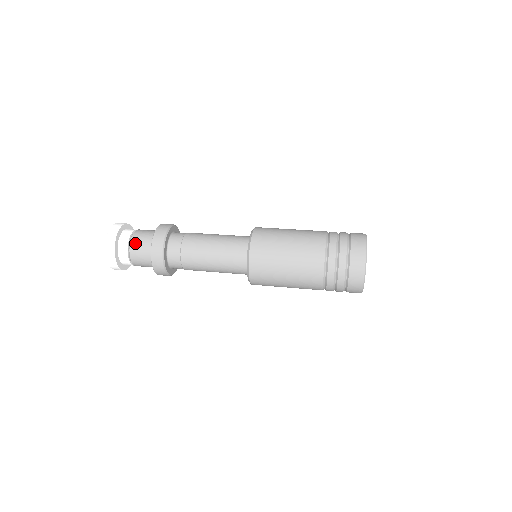
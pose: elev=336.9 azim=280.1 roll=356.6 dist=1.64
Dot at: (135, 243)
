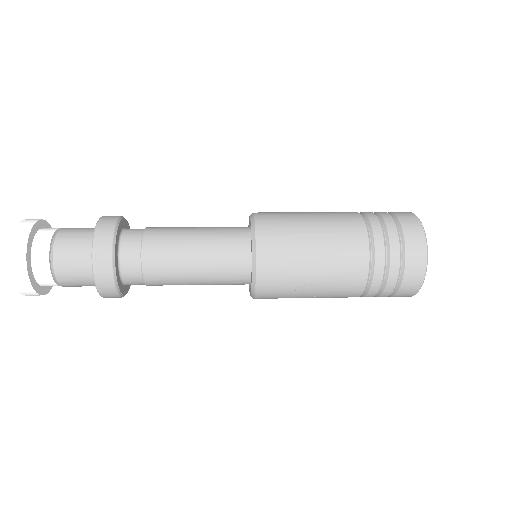
Dot at: (68, 230)
